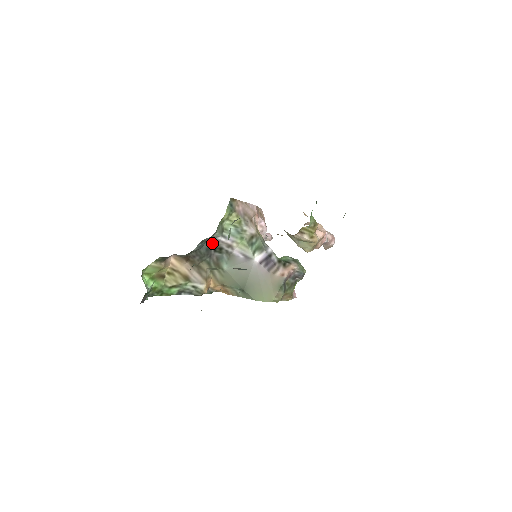
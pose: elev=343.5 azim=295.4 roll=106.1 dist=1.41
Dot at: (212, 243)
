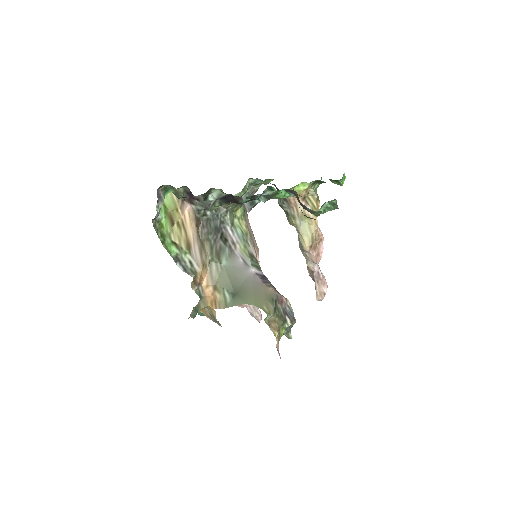
Dot at: (221, 227)
